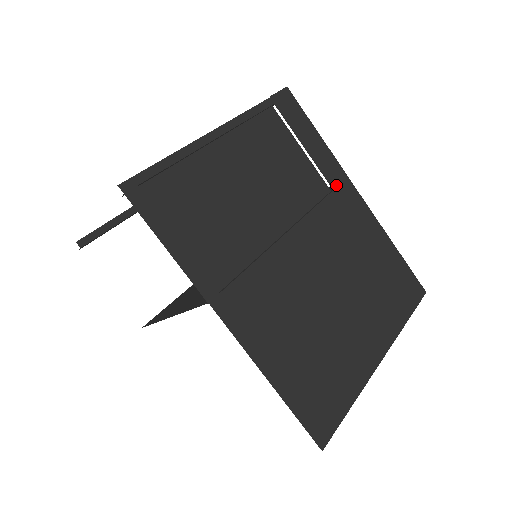
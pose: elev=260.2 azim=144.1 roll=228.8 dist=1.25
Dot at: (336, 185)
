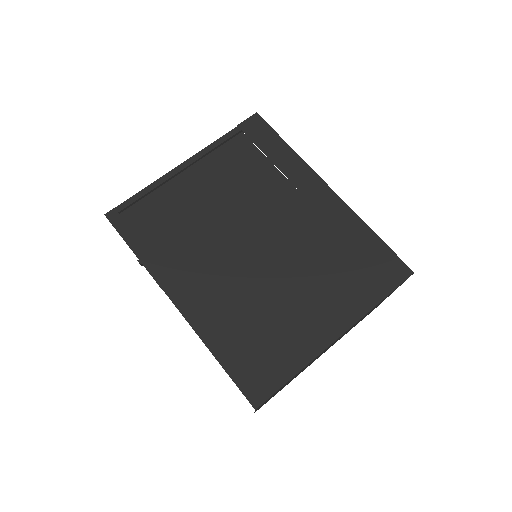
Dot at: (301, 184)
